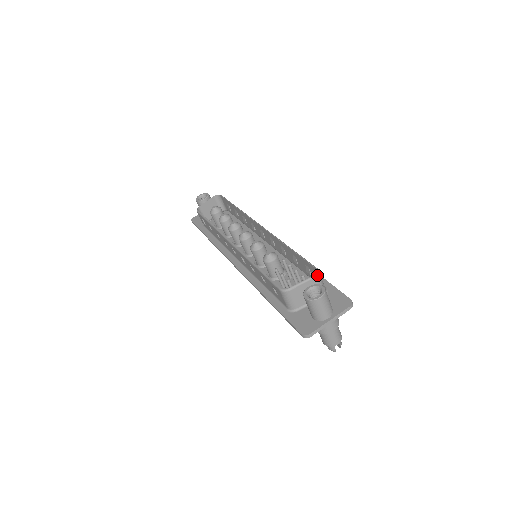
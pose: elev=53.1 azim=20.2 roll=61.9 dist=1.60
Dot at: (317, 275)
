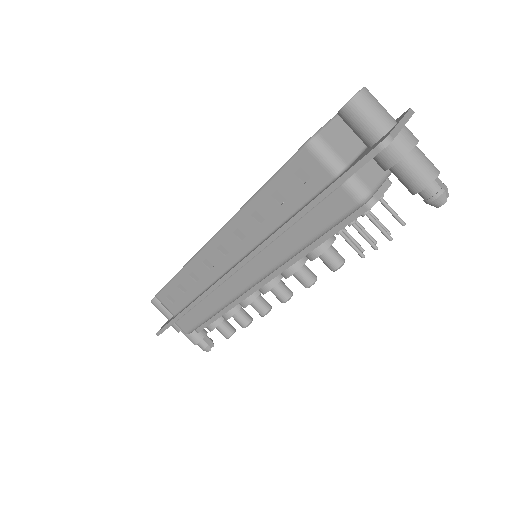
Dot at: occluded
